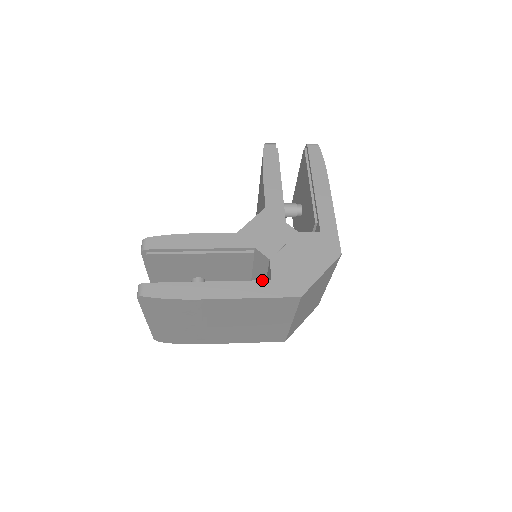
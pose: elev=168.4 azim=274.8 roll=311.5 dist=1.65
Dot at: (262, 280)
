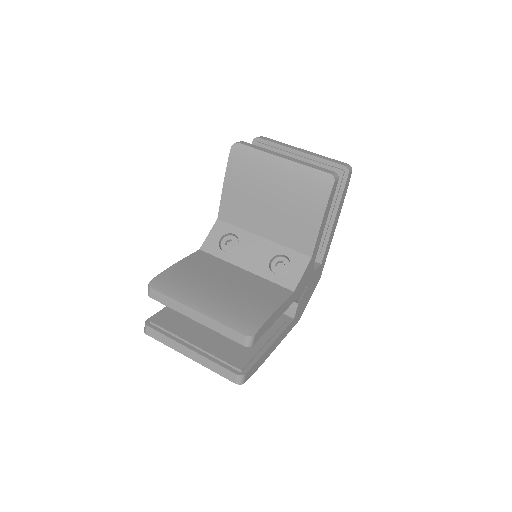
Dot at: occluded
